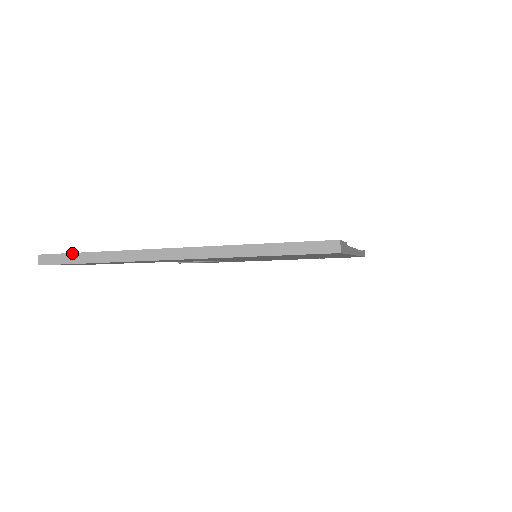
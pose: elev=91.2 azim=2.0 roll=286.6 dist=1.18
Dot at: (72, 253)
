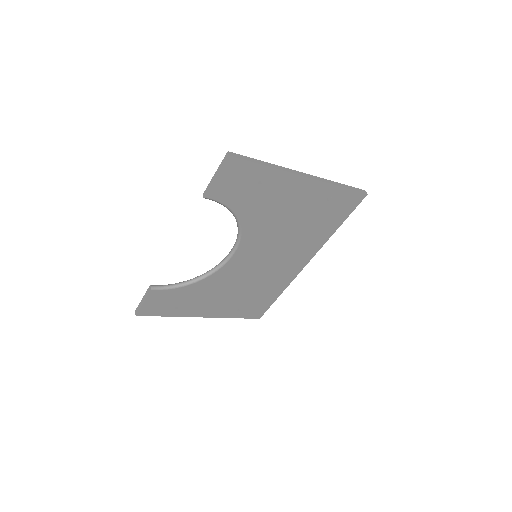
Dot at: (251, 158)
